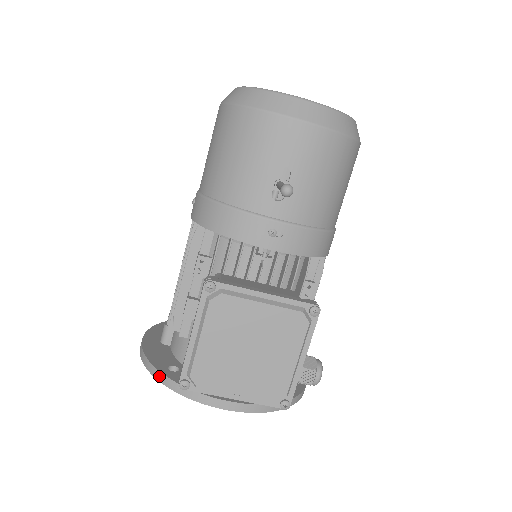
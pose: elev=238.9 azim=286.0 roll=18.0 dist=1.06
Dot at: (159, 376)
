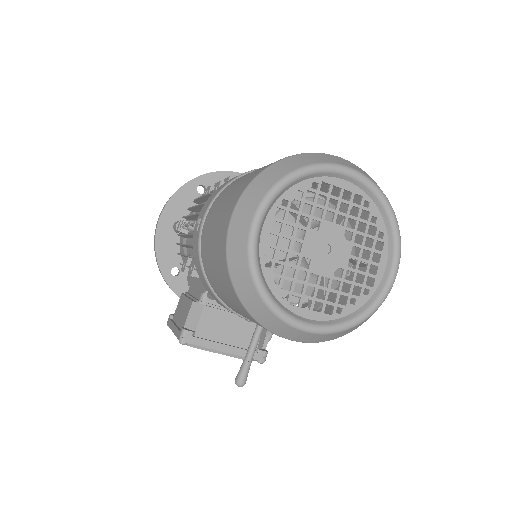
Dot at: (163, 278)
